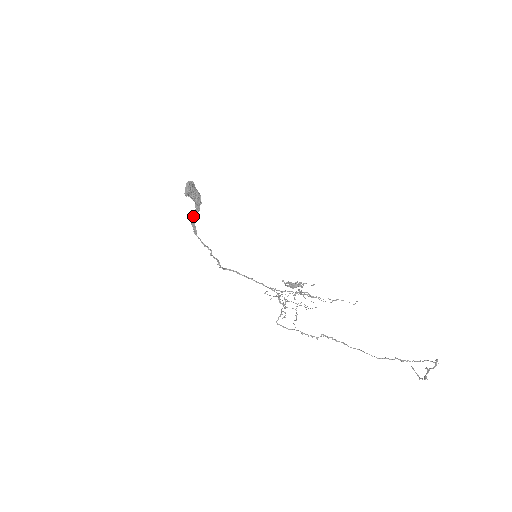
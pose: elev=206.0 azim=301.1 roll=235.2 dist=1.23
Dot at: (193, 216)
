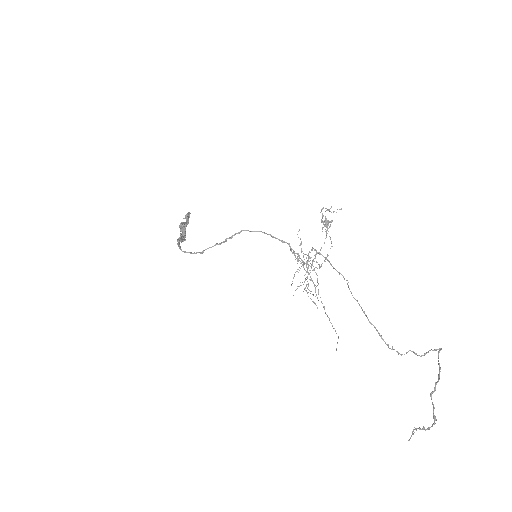
Dot at: (180, 237)
